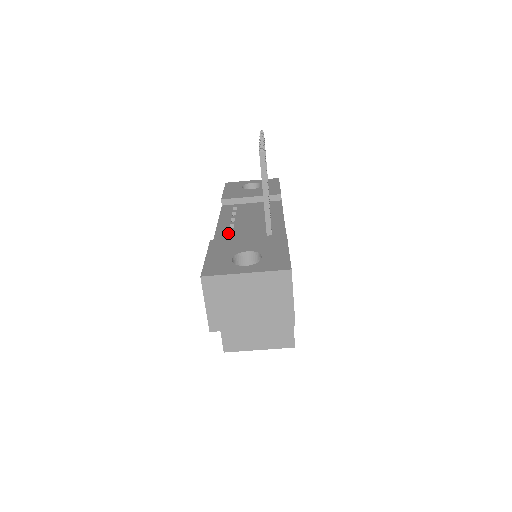
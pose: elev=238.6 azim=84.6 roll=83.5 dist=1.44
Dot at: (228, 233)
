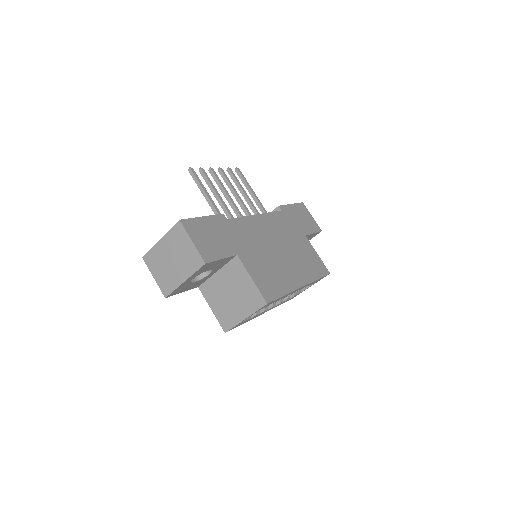
Dot at: occluded
